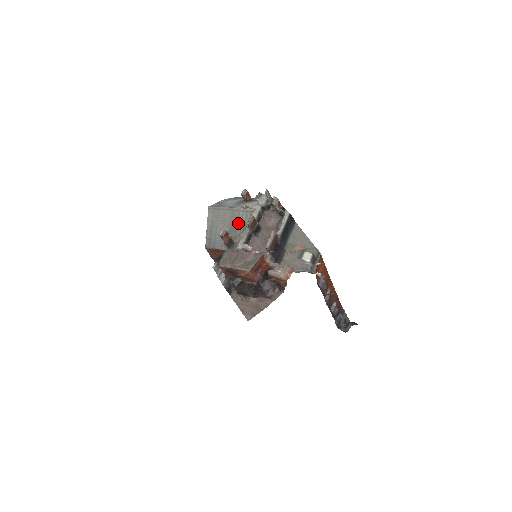
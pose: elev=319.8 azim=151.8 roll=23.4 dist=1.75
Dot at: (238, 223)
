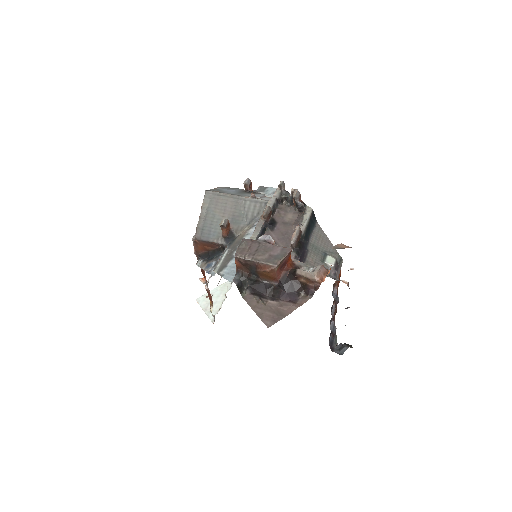
Dot at: (243, 214)
